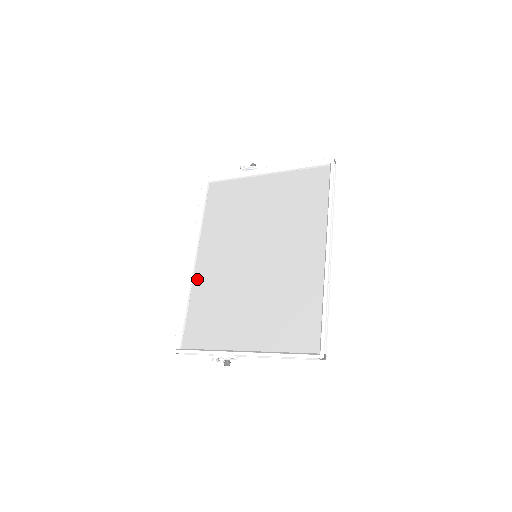
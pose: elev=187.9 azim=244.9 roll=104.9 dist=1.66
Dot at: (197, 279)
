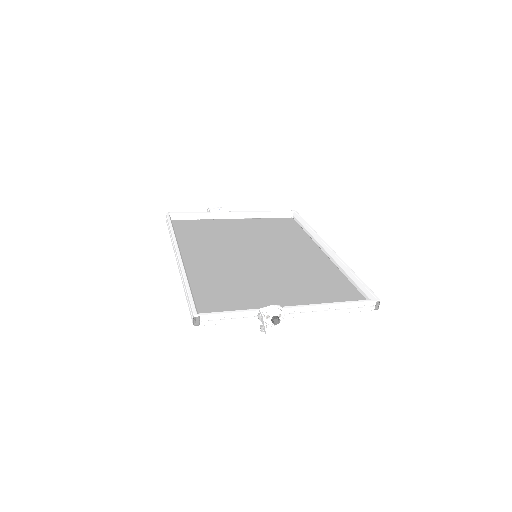
Dot at: (190, 271)
